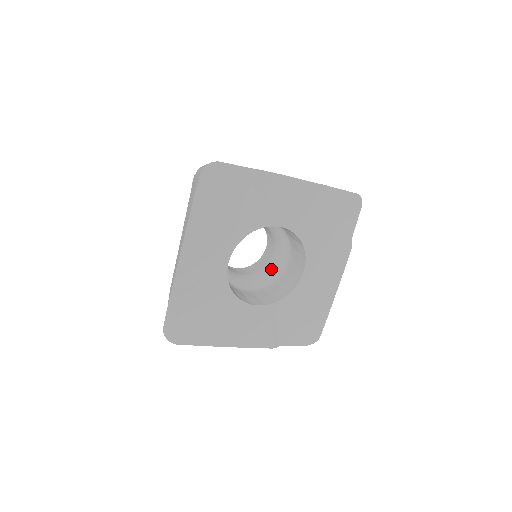
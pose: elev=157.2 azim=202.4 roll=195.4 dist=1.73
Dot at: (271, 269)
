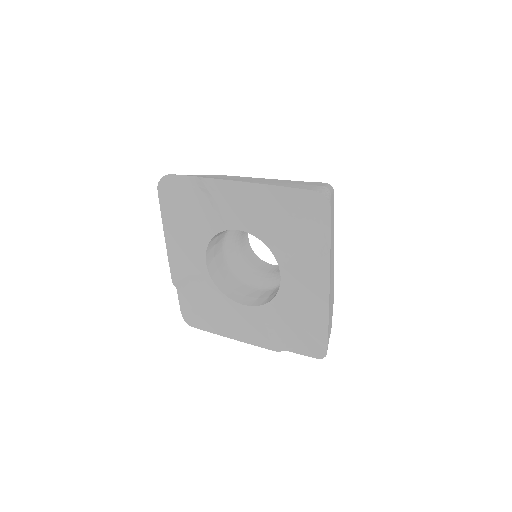
Dot at: occluded
